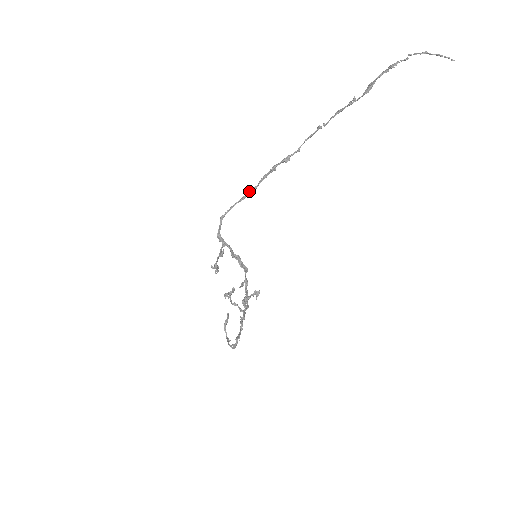
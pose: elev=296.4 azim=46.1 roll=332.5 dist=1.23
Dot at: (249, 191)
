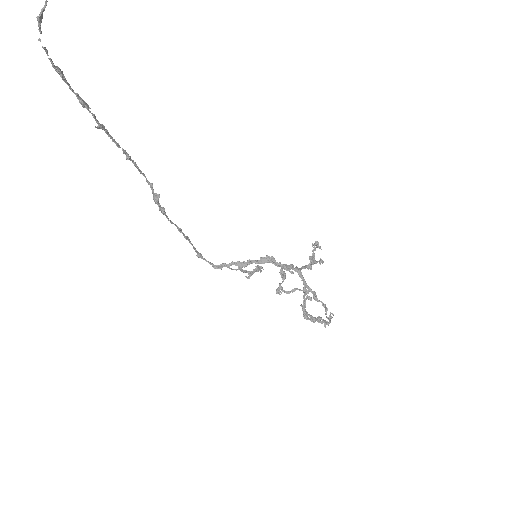
Dot at: (180, 231)
